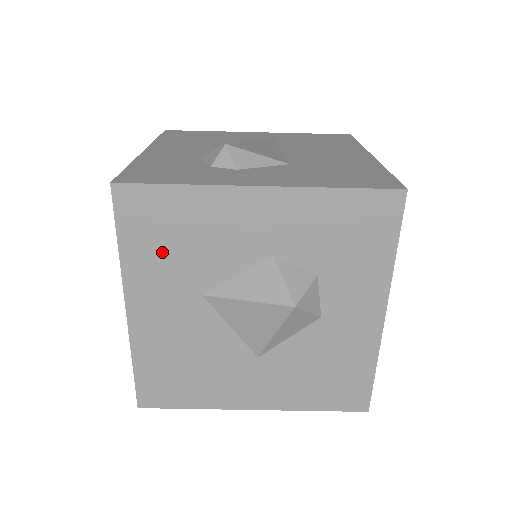
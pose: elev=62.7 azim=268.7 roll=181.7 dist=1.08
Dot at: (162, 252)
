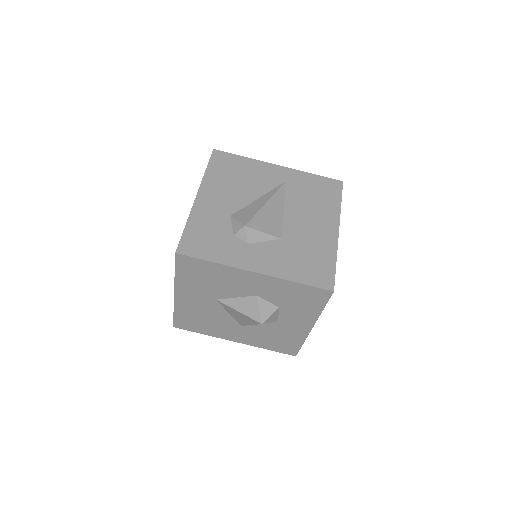
Dot at: (198, 281)
